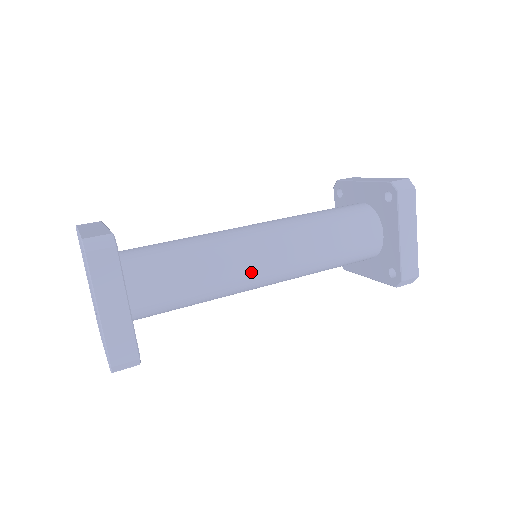
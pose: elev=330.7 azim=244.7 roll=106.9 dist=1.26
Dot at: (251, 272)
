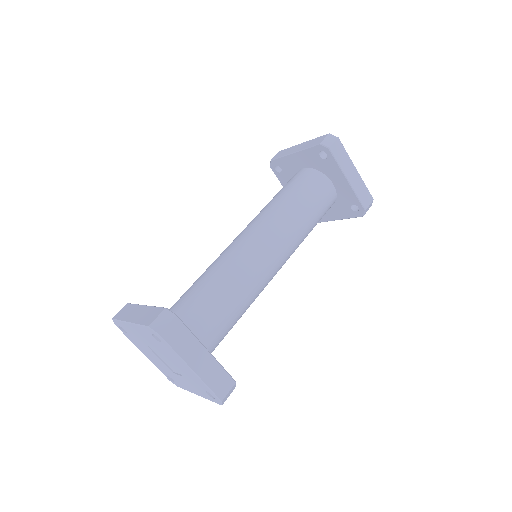
Dot at: (265, 271)
